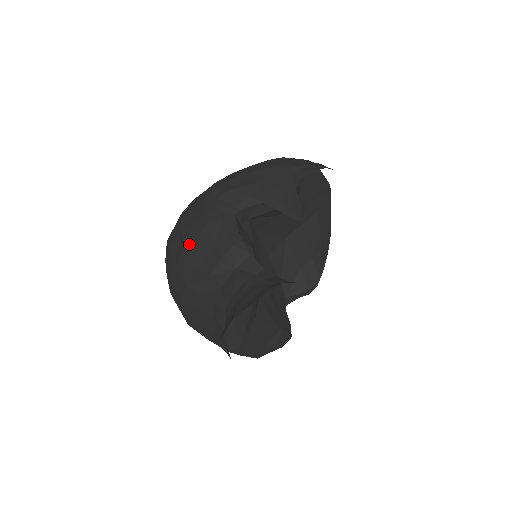
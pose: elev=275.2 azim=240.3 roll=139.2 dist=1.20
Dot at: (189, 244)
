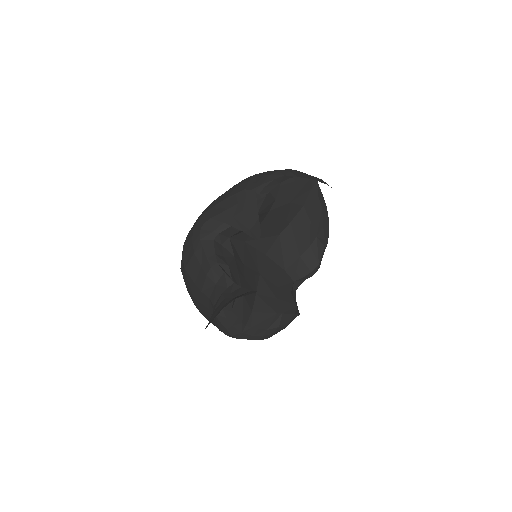
Dot at: (187, 267)
